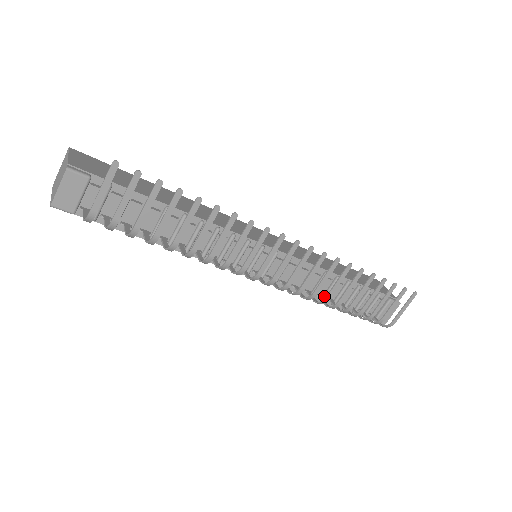
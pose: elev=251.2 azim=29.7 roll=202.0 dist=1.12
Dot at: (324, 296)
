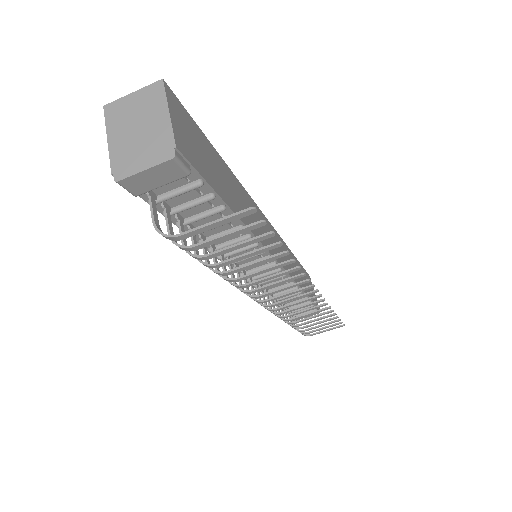
Dot at: (278, 299)
